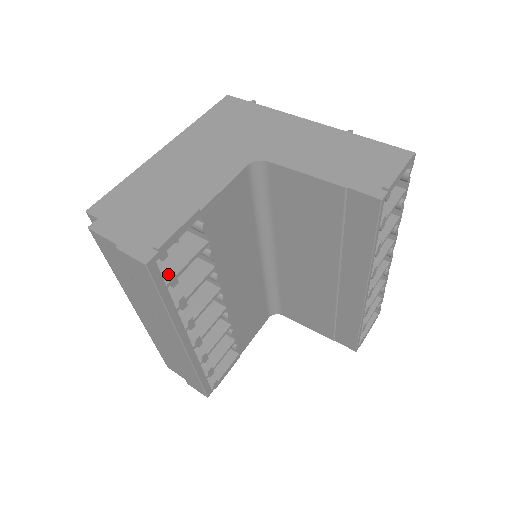
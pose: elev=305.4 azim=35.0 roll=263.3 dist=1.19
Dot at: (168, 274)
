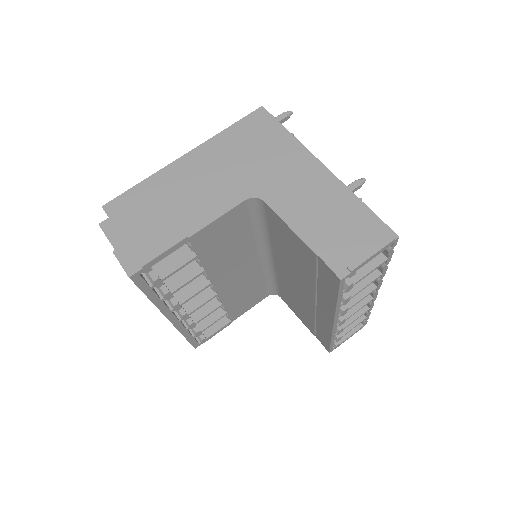
Dot at: (153, 279)
